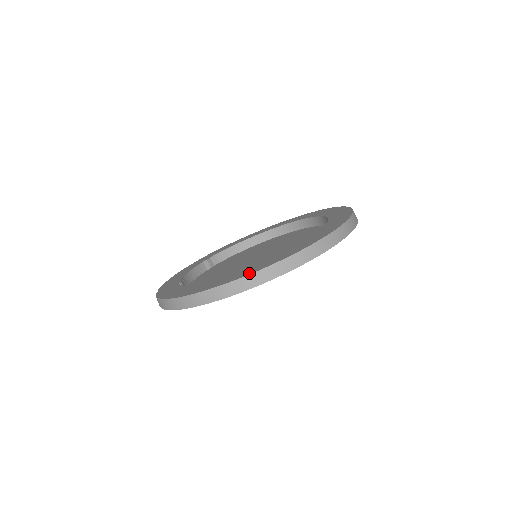
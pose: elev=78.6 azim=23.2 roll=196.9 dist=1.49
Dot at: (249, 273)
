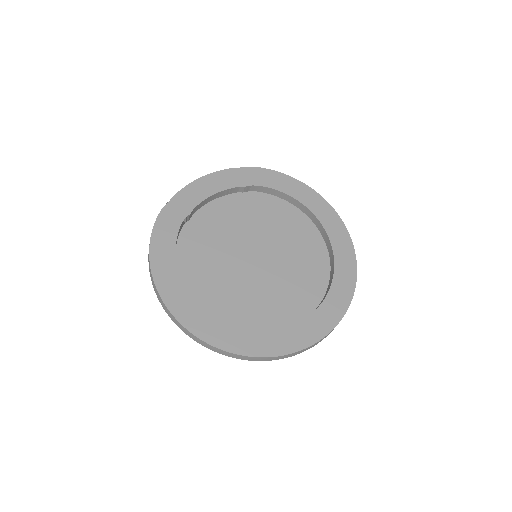
Dot at: (189, 327)
